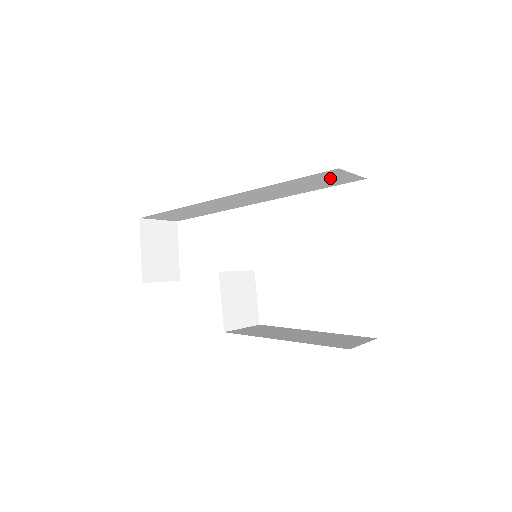
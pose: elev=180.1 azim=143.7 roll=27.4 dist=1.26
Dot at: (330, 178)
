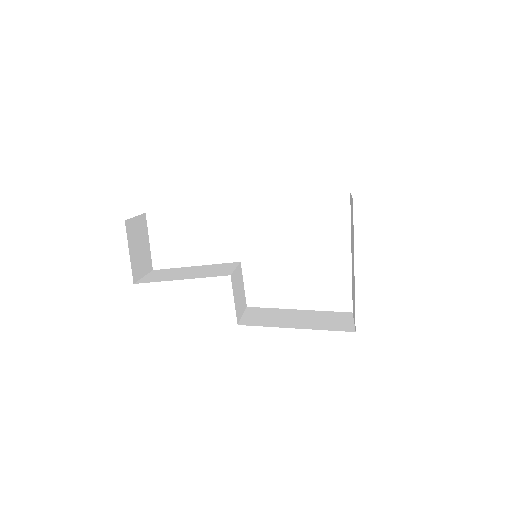
Dot at: occluded
